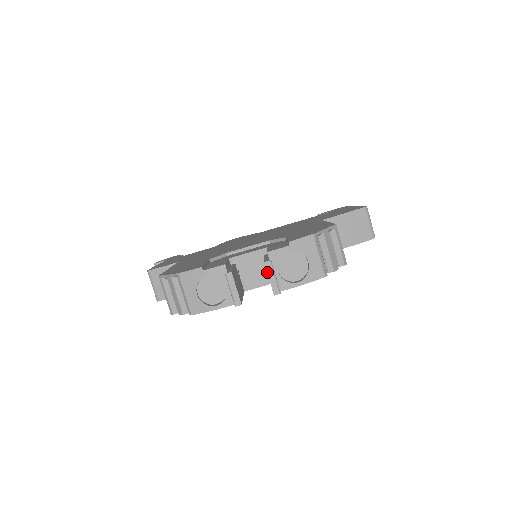
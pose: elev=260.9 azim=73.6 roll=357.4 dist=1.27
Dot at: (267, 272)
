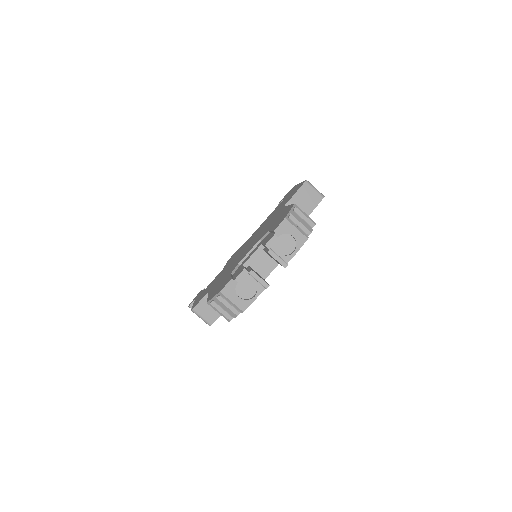
Dot at: occluded
